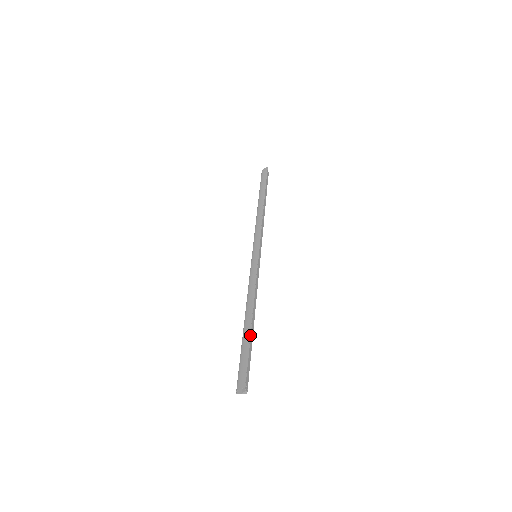
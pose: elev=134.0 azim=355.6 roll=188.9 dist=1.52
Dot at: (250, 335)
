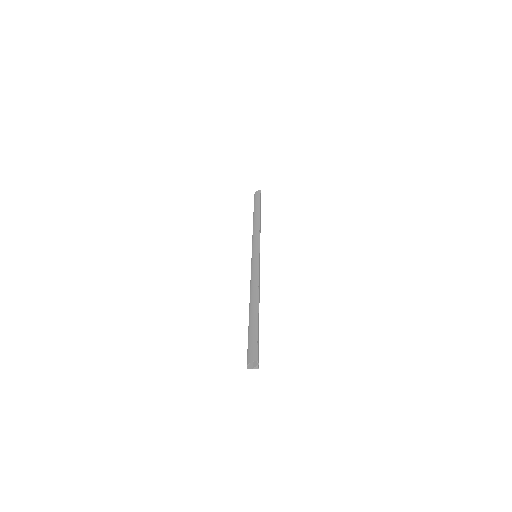
Dot at: (258, 316)
